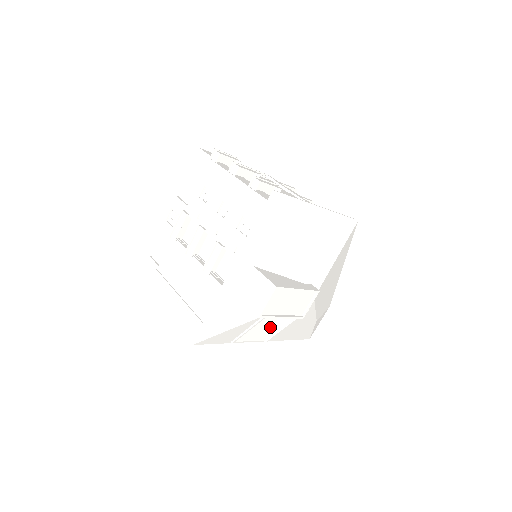
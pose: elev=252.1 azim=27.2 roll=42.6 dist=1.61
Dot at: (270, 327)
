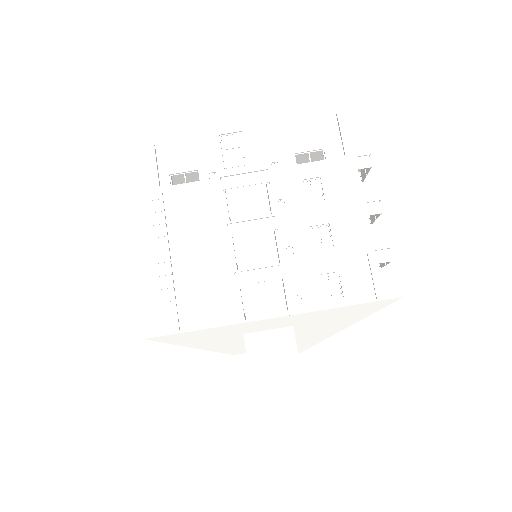
Dot at: occluded
